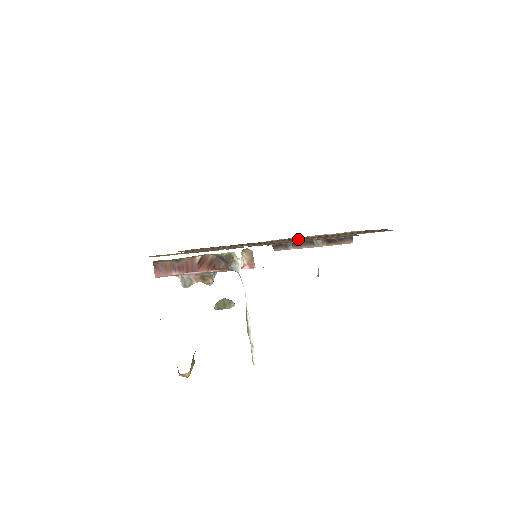
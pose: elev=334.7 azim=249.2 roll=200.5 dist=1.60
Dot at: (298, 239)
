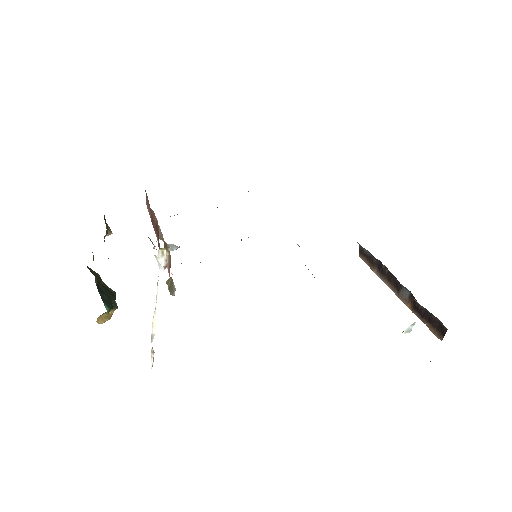
Dot at: occluded
